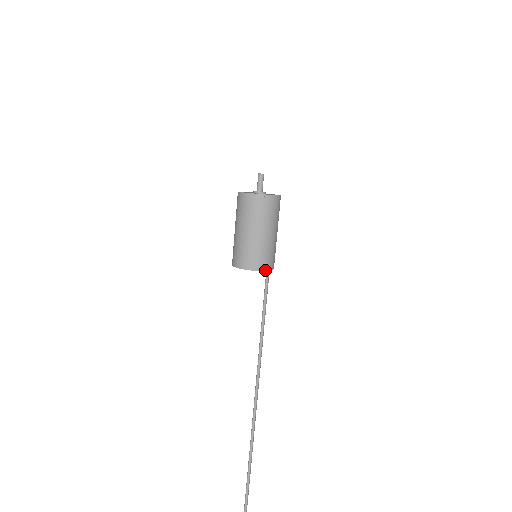
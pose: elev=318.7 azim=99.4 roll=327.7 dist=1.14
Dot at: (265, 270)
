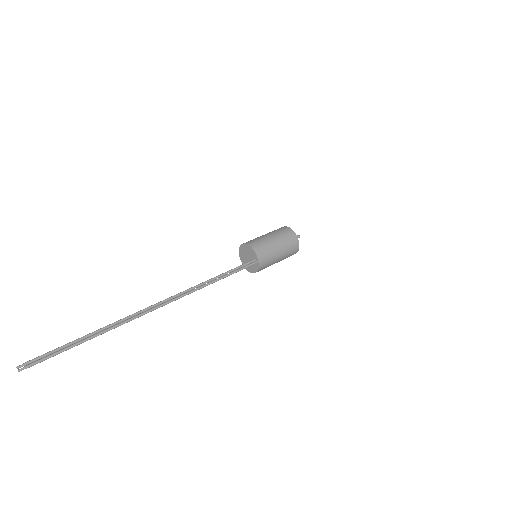
Dot at: (254, 250)
